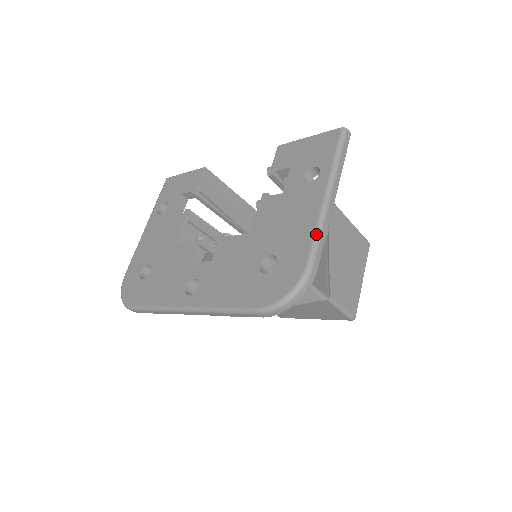
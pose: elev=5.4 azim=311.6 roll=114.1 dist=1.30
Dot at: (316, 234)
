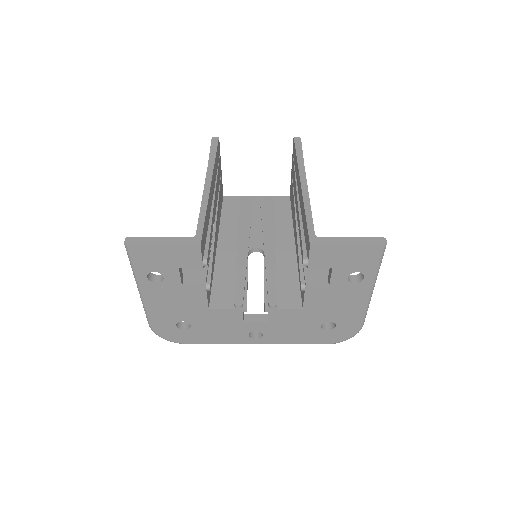
Dot at: (366, 313)
